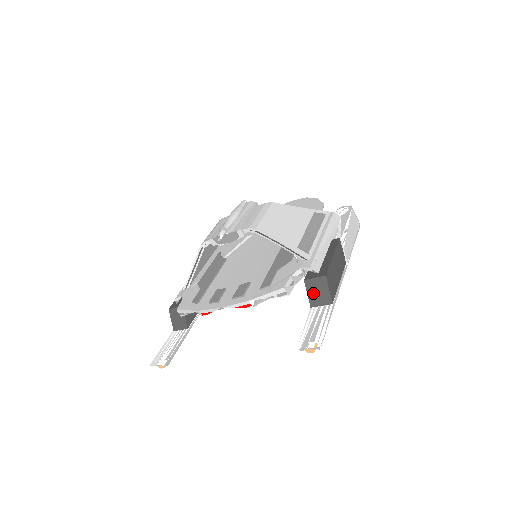
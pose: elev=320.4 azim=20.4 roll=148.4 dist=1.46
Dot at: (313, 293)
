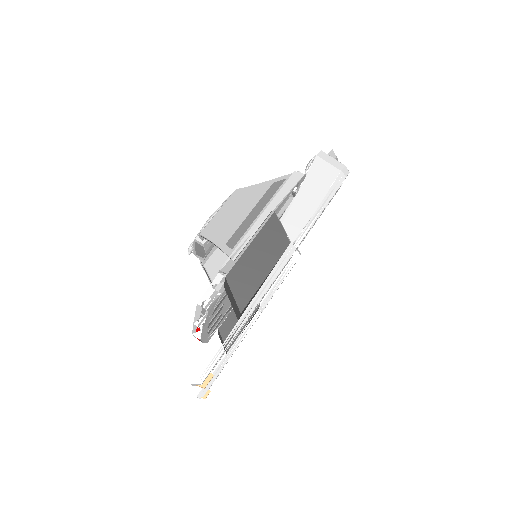
Dot at: (231, 302)
